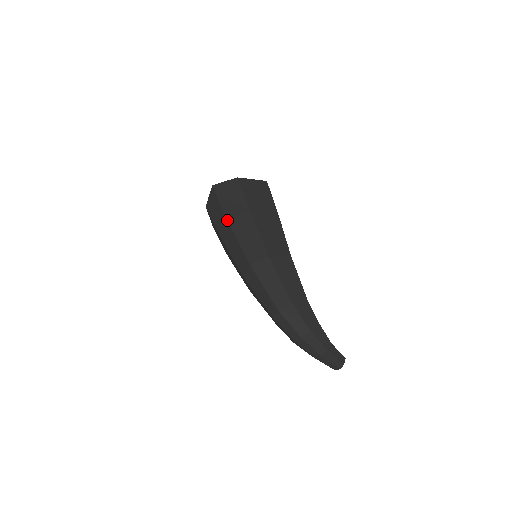
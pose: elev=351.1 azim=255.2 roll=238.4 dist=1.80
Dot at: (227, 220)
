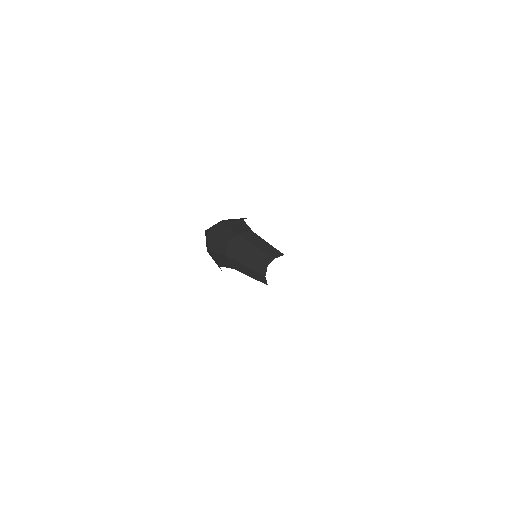
Dot at: occluded
